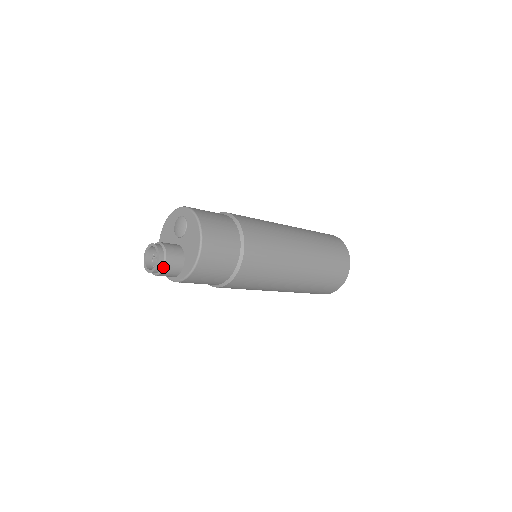
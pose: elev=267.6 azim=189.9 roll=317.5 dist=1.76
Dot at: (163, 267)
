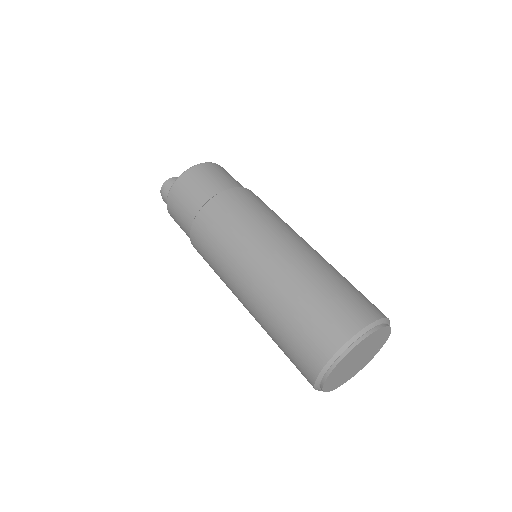
Dot at: (166, 186)
